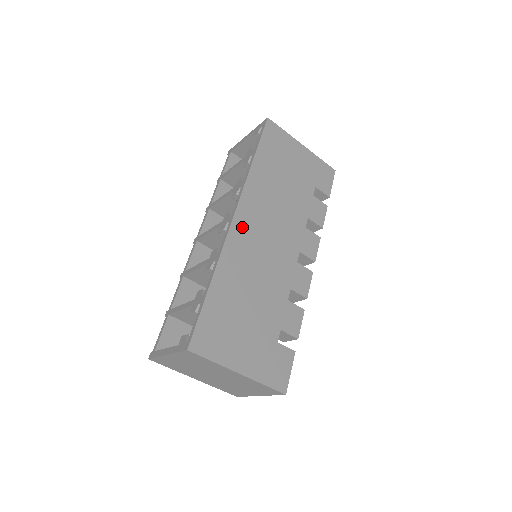
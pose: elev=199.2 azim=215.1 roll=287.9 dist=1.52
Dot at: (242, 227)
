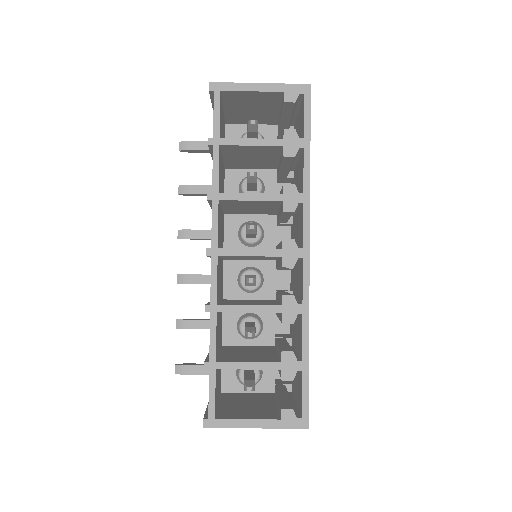
Dot at: occluded
